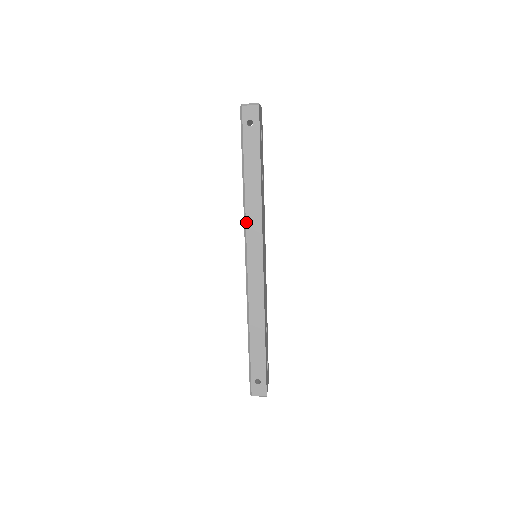
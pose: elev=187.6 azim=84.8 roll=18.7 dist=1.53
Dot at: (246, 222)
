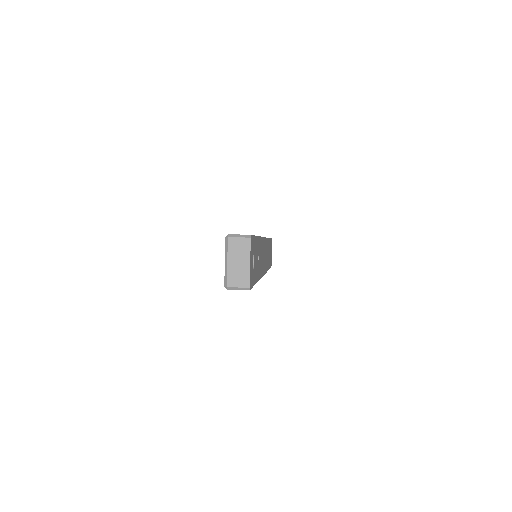
Dot at: occluded
